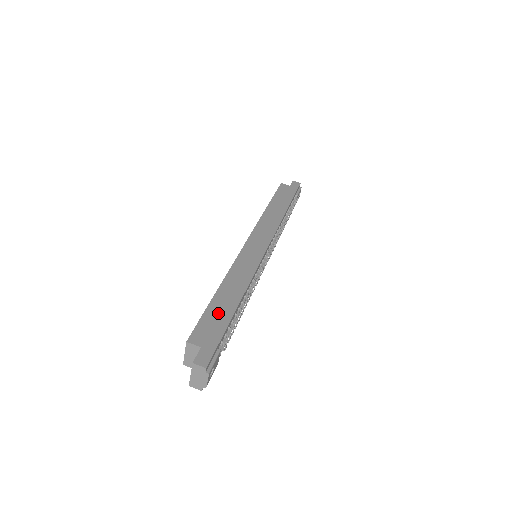
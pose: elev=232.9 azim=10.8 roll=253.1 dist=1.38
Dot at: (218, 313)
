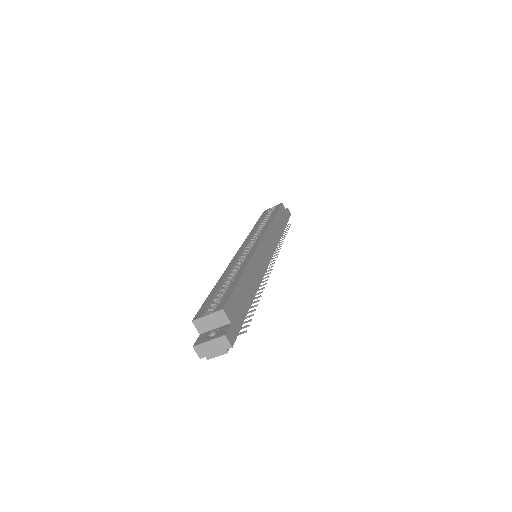
Dot at: (243, 297)
